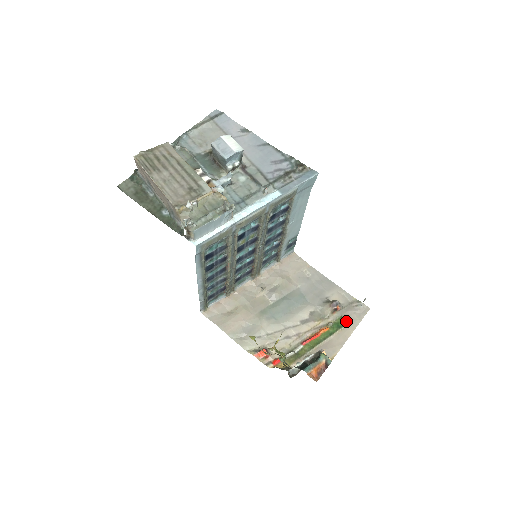
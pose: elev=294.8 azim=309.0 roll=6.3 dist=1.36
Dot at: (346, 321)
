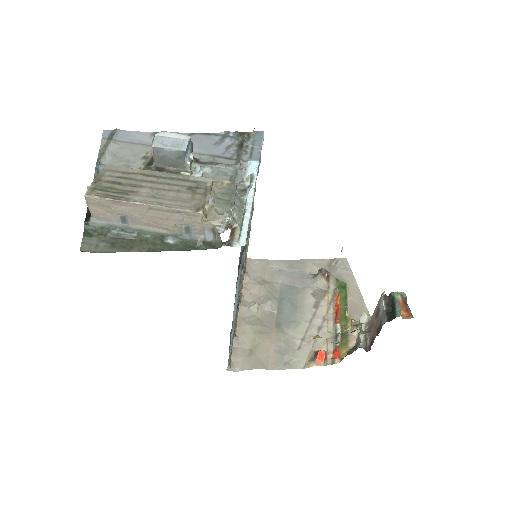
Dot at: (343, 280)
